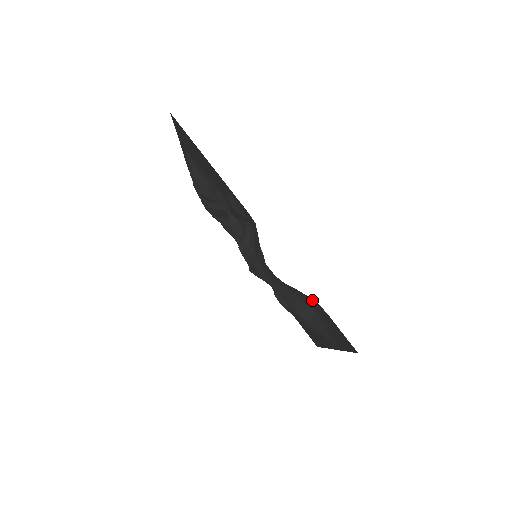
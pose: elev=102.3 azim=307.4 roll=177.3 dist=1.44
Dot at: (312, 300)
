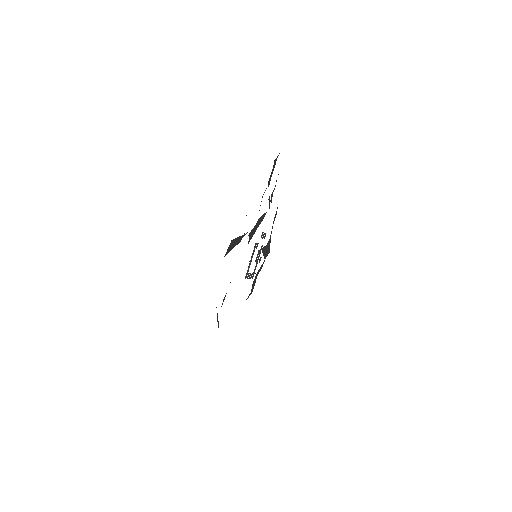
Dot at: occluded
